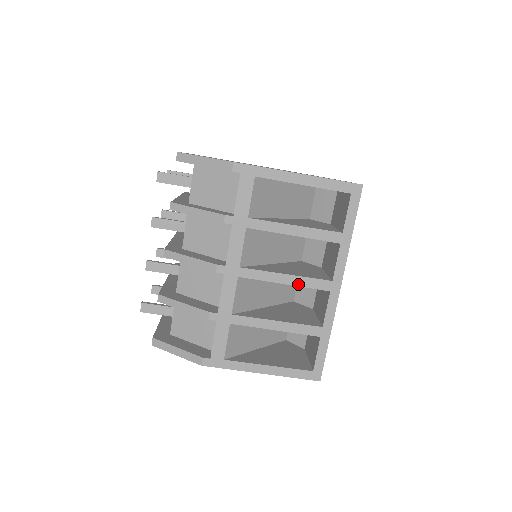
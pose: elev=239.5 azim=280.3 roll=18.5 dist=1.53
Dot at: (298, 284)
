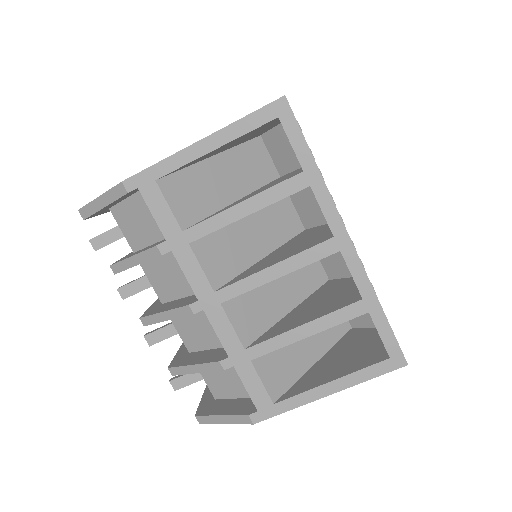
Dot at: (294, 268)
